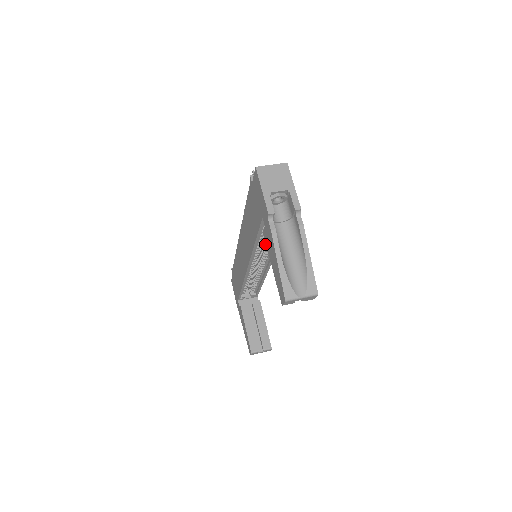
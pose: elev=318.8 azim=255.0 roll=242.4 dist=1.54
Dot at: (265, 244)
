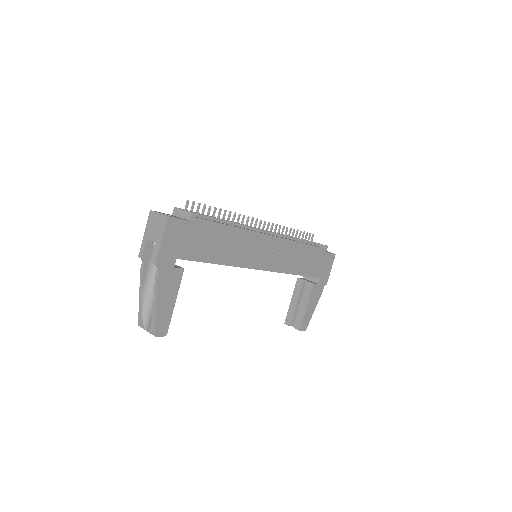
Dot at: occluded
